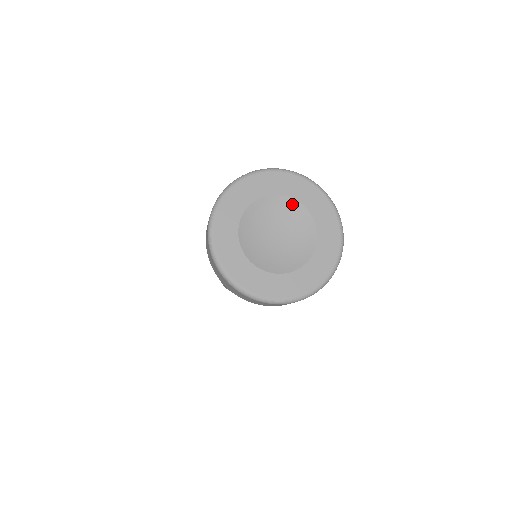
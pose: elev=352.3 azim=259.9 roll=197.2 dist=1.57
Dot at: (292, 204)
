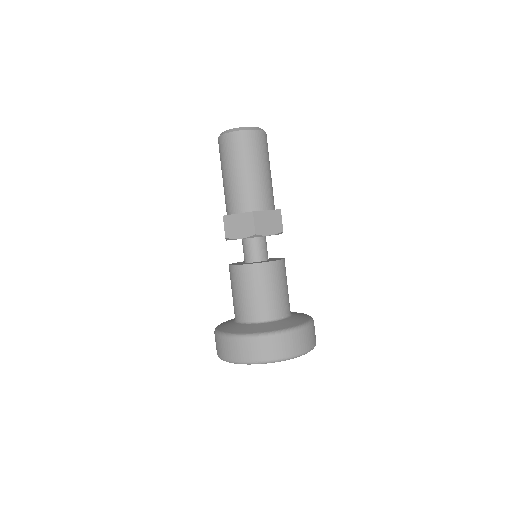
Dot at: occluded
